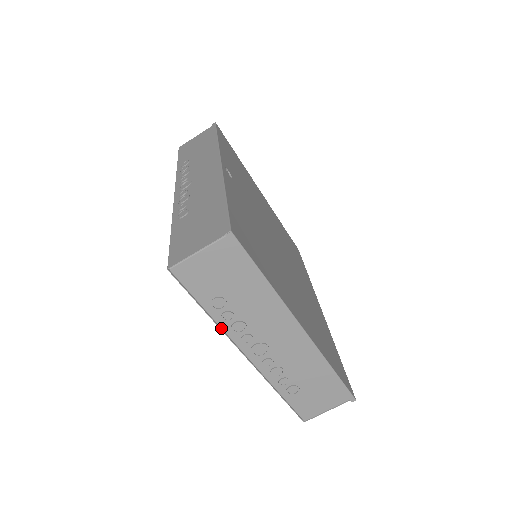
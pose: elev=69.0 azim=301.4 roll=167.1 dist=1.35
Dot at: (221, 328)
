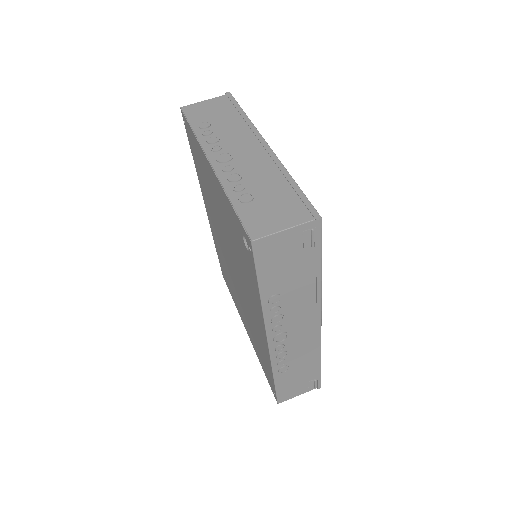
Dot at: (198, 141)
